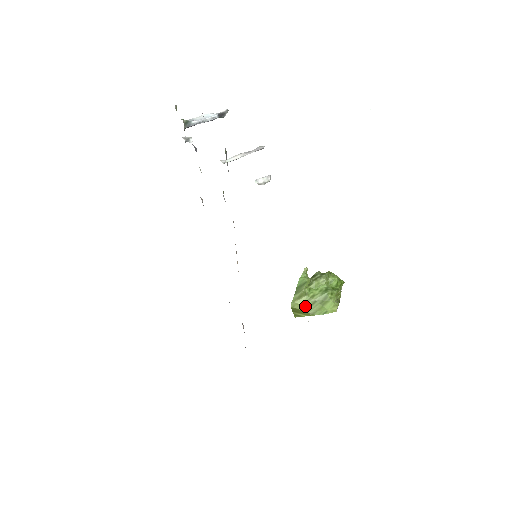
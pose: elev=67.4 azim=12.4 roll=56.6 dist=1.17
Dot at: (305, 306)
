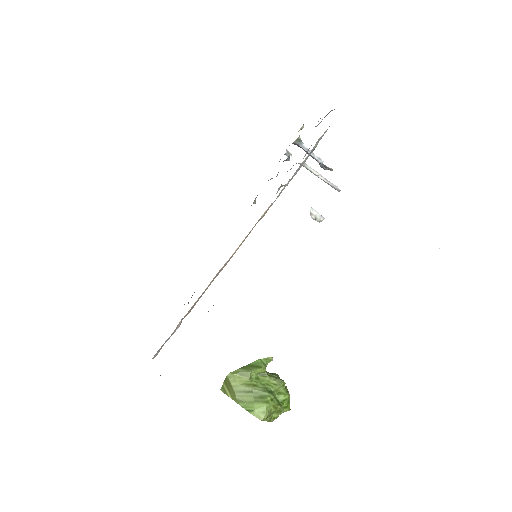
Dot at: (239, 387)
